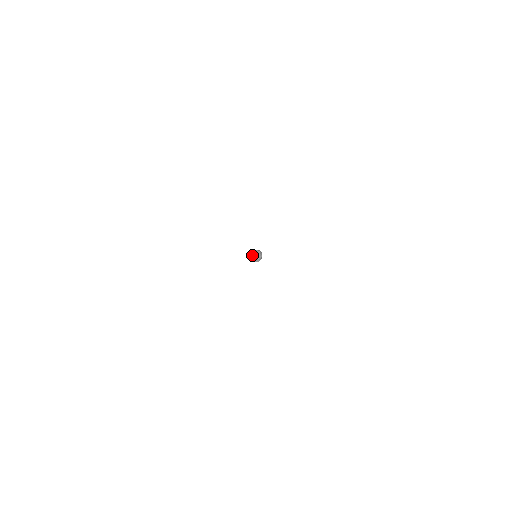
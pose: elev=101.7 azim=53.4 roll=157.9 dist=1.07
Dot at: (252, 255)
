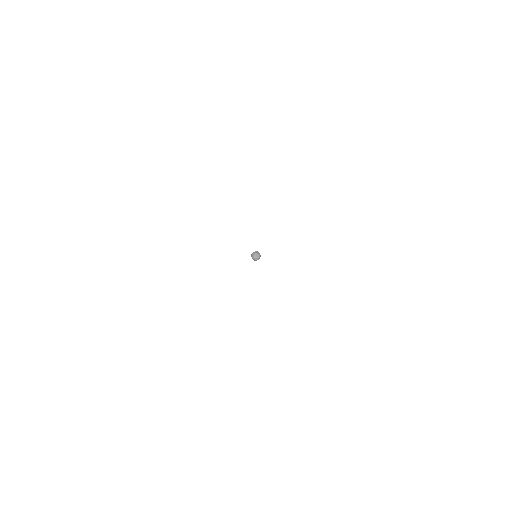
Dot at: (254, 252)
